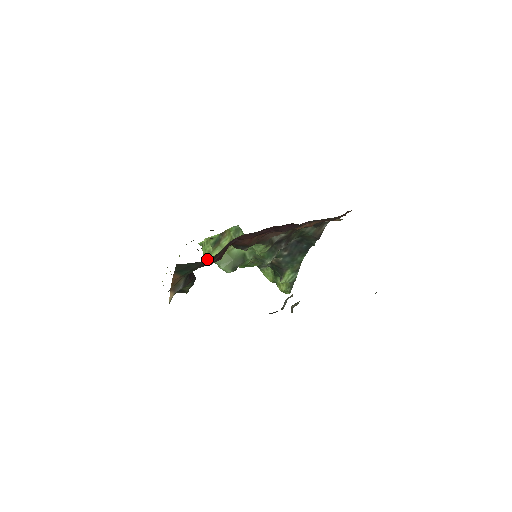
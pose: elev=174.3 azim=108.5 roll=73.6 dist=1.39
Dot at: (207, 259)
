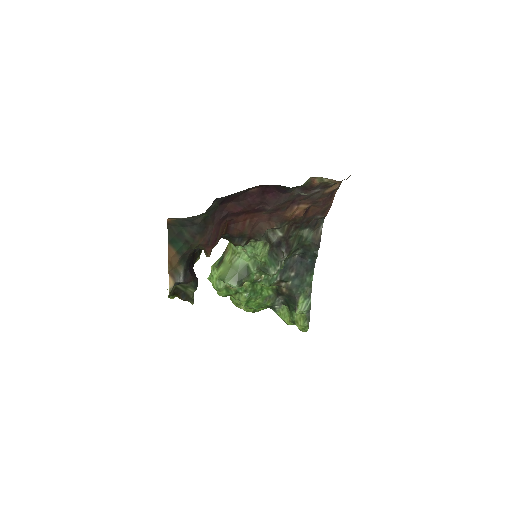
Dot at: (196, 220)
